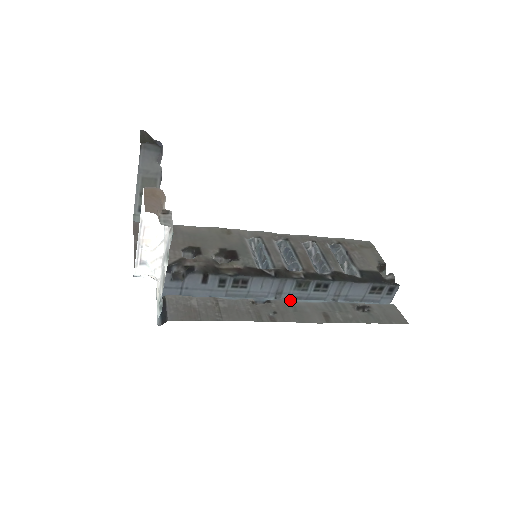
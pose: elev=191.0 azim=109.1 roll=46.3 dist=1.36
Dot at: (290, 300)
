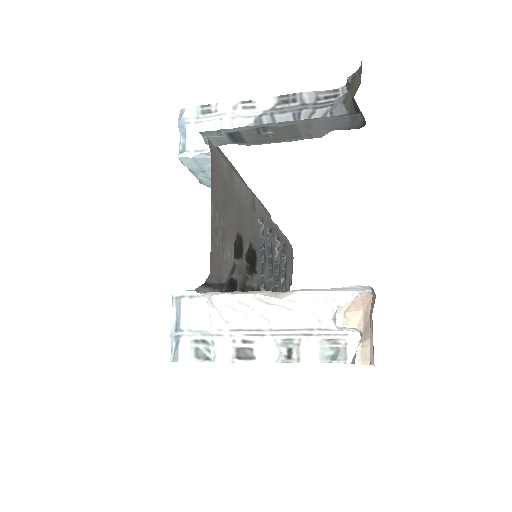
Dot at: occluded
